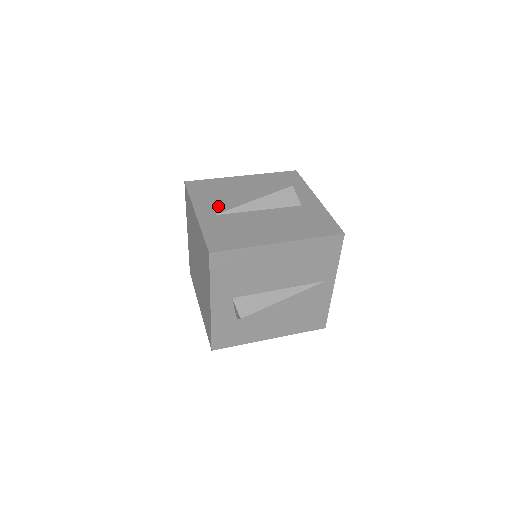
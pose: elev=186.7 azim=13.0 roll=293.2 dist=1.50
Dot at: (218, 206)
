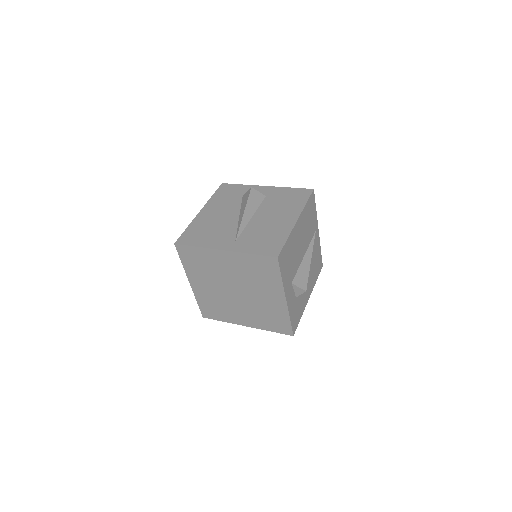
Dot at: (226, 236)
